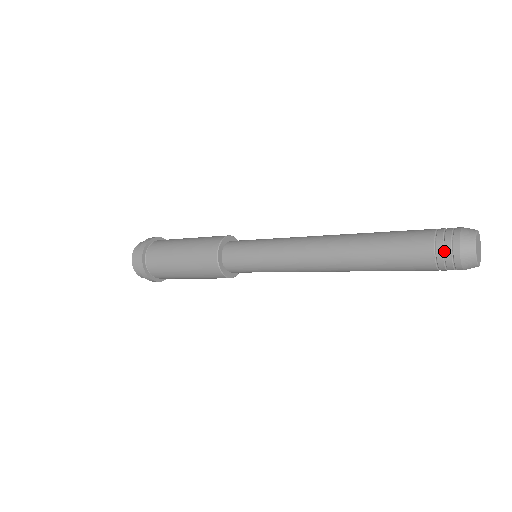
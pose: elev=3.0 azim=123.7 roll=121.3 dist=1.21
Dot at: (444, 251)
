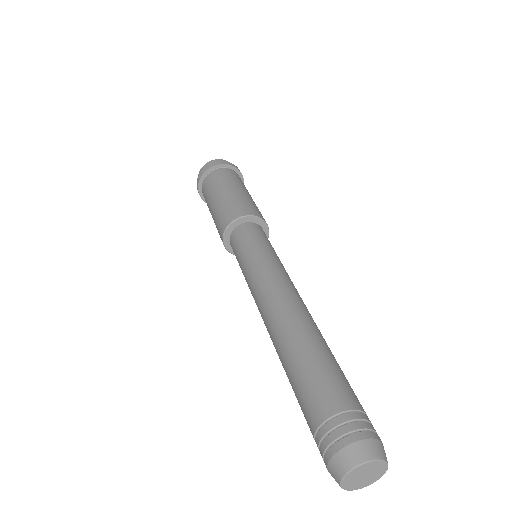
Dot at: (320, 445)
